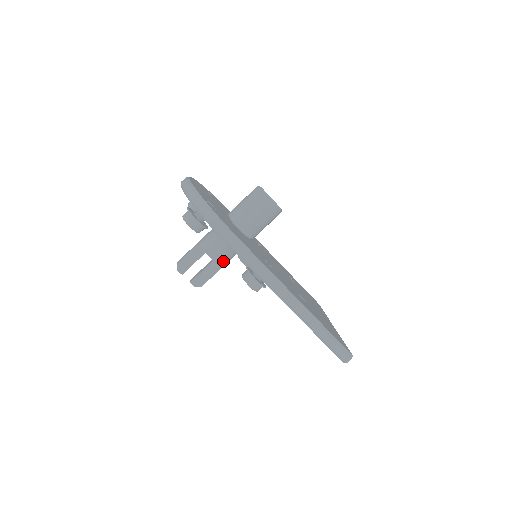
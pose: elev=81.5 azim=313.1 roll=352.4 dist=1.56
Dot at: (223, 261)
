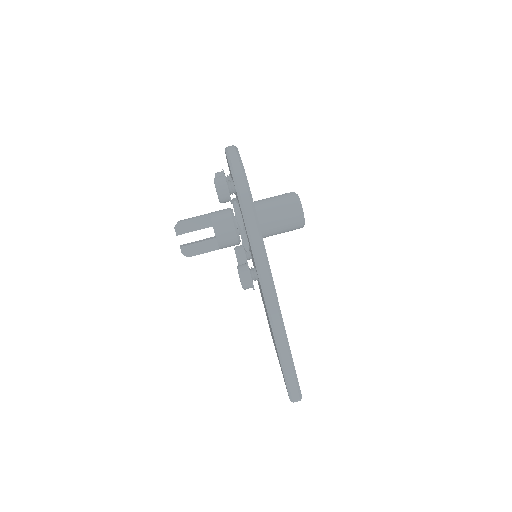
Dot at: (224, 243)
